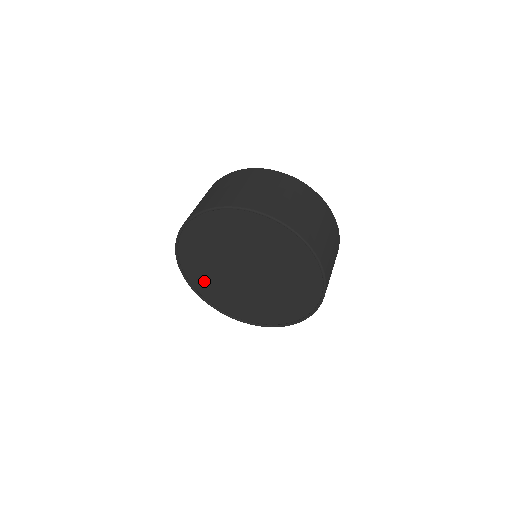
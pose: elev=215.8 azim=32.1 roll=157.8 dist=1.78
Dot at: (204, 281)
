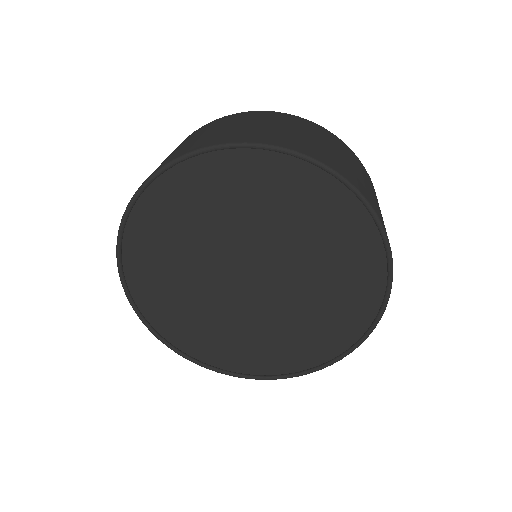
Dot at: (153, 268)
